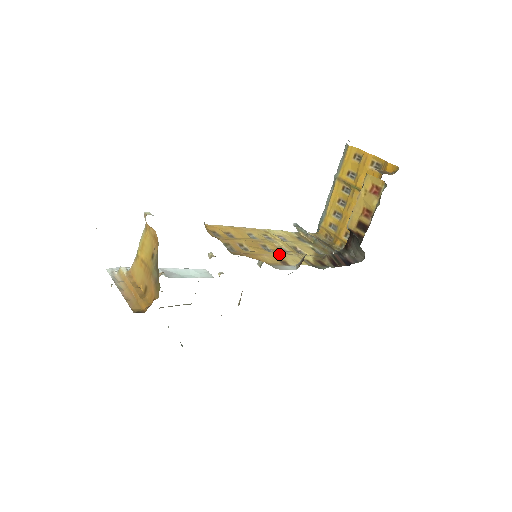
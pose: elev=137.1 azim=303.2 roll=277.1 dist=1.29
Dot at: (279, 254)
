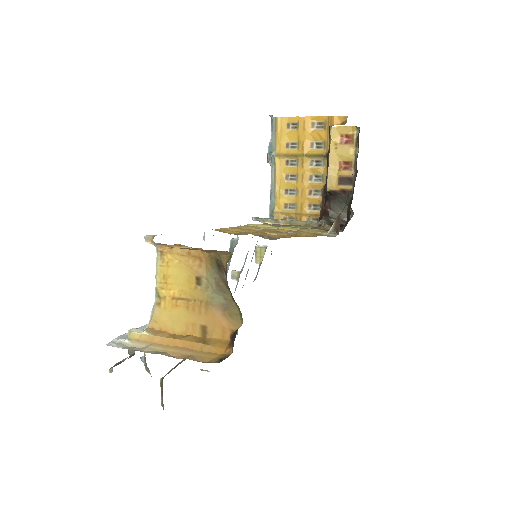
Dot at: occluded
